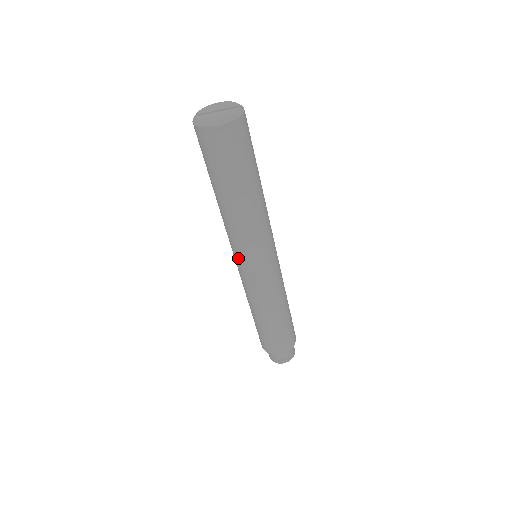
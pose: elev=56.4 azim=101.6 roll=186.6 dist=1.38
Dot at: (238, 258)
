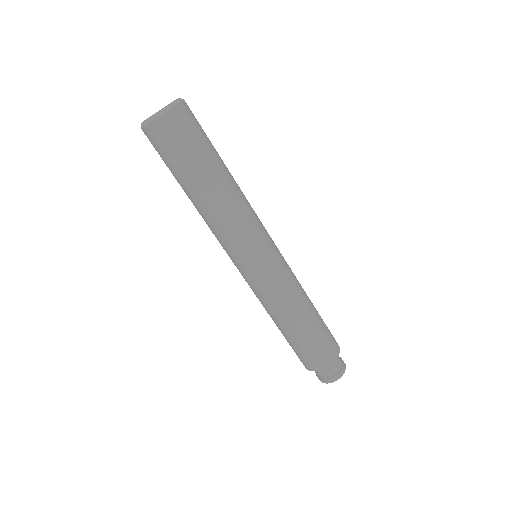
Dot at: (233, 259)
